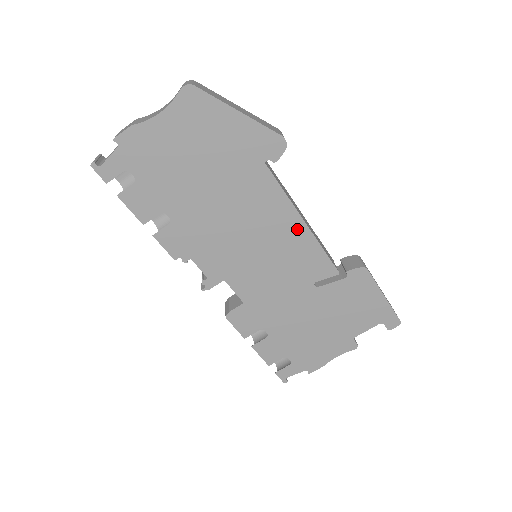
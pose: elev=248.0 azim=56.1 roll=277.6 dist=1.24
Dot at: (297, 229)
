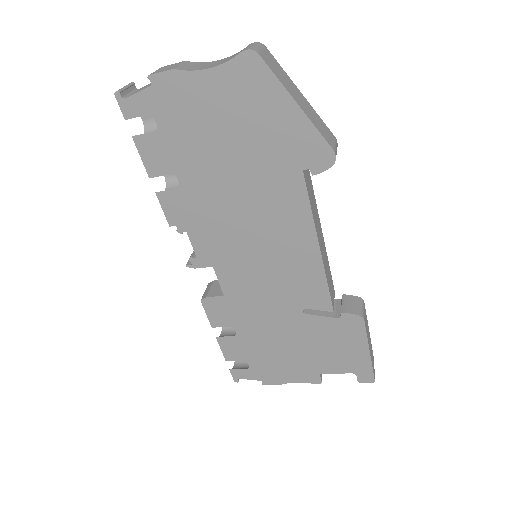
Dot at: (308, 251)
